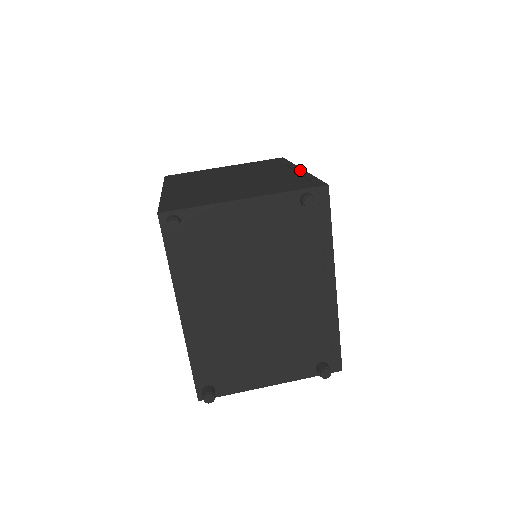
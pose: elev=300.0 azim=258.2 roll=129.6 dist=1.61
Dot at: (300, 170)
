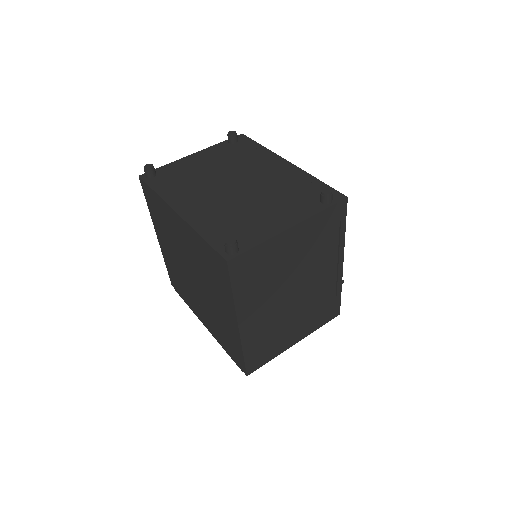
Dot at: occluded
